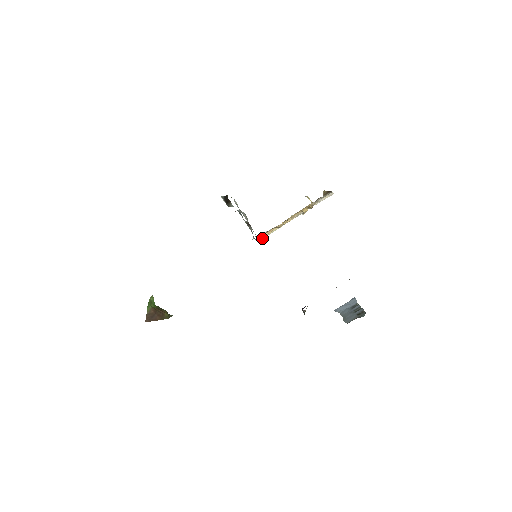
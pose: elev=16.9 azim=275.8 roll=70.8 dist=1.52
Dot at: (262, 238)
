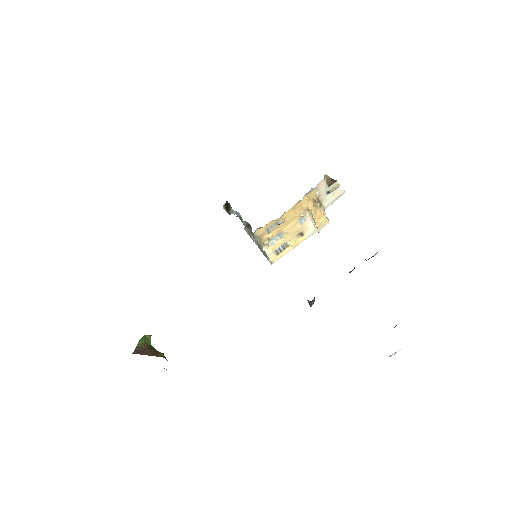
Dot at: (266, 243)
